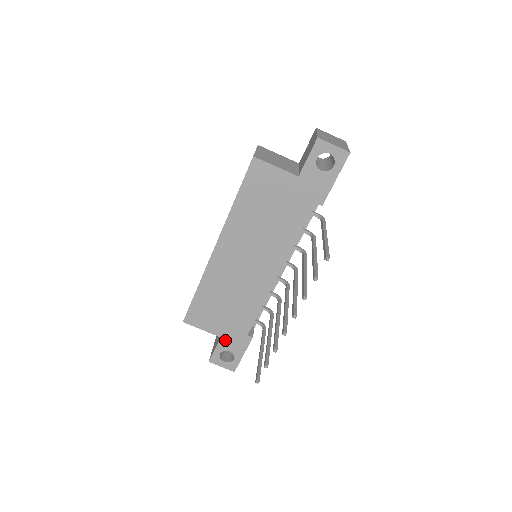
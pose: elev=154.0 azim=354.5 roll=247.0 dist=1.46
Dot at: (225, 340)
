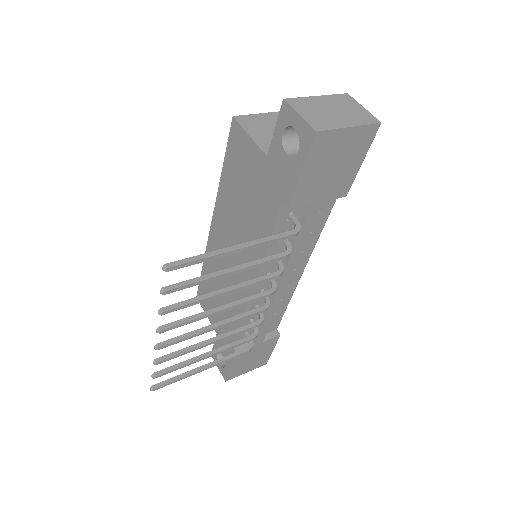
Dot at: occluded
